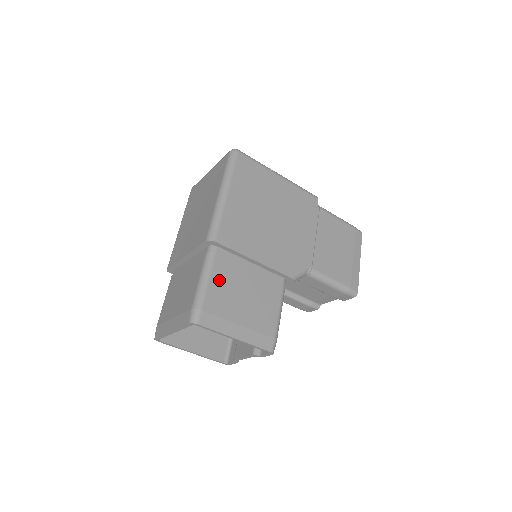
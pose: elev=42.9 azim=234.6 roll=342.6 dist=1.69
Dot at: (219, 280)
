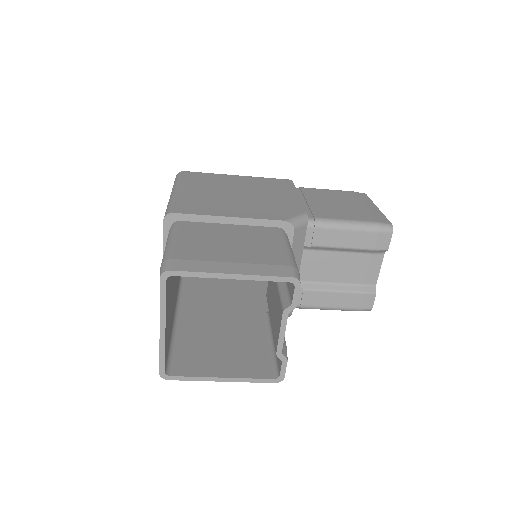
Dot at: (189, 238)
